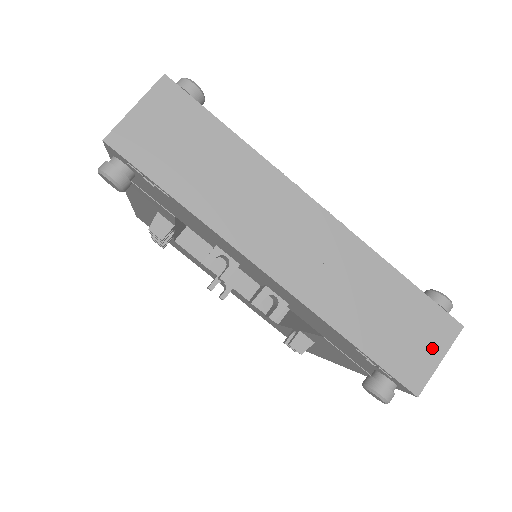
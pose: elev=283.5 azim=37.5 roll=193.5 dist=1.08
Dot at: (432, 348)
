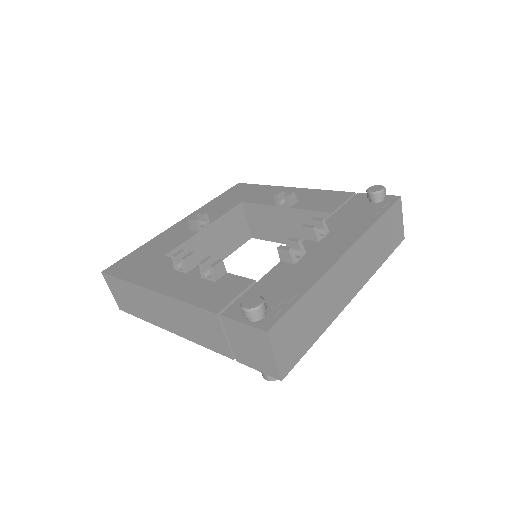
Dot at: (399, 220)
